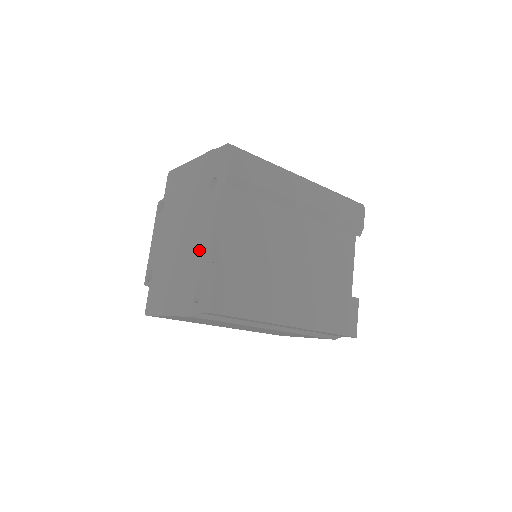
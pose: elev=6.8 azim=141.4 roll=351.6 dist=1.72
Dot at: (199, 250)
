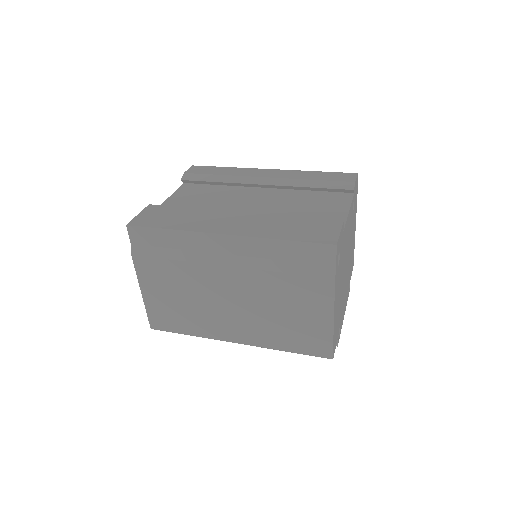
Dot at: occluded
